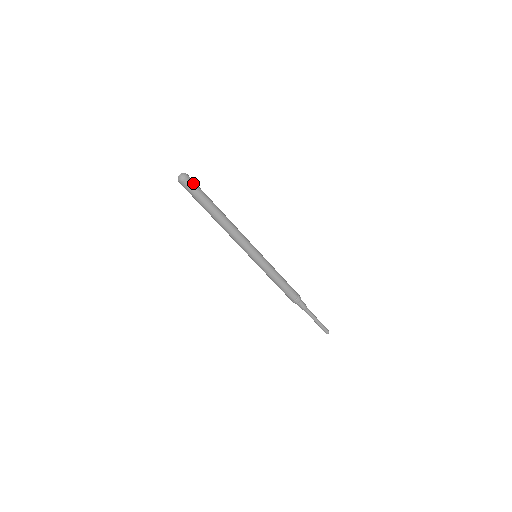
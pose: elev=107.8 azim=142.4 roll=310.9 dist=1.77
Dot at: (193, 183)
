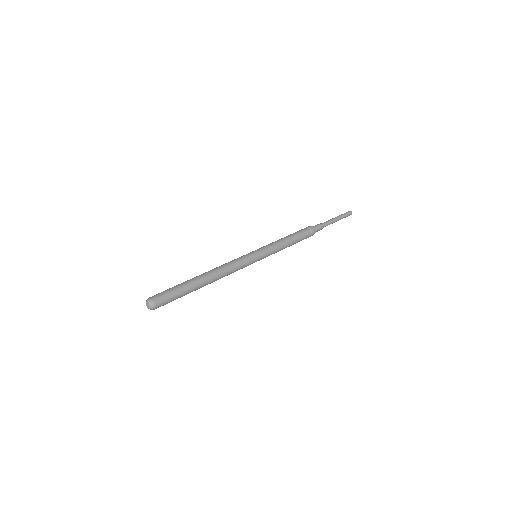
Dot at: (162, 296)
